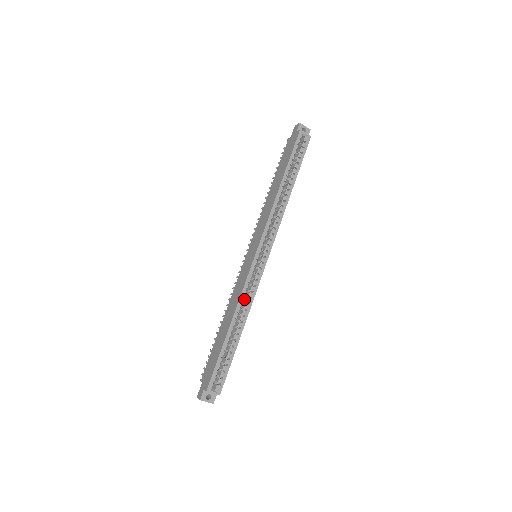
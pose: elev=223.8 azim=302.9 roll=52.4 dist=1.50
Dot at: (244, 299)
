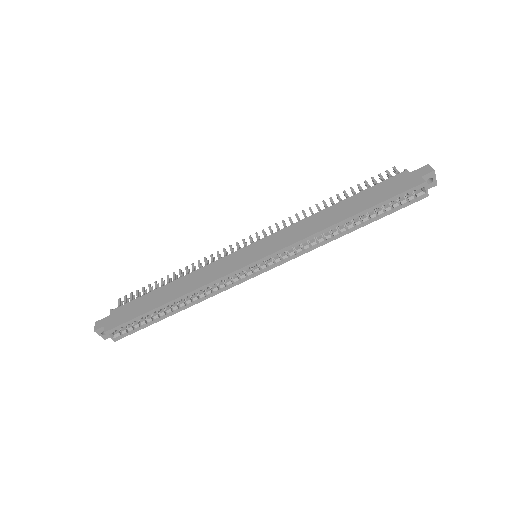
Dot at: occluded
